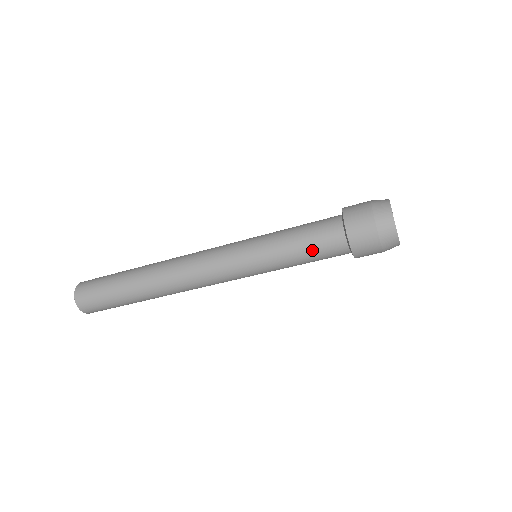
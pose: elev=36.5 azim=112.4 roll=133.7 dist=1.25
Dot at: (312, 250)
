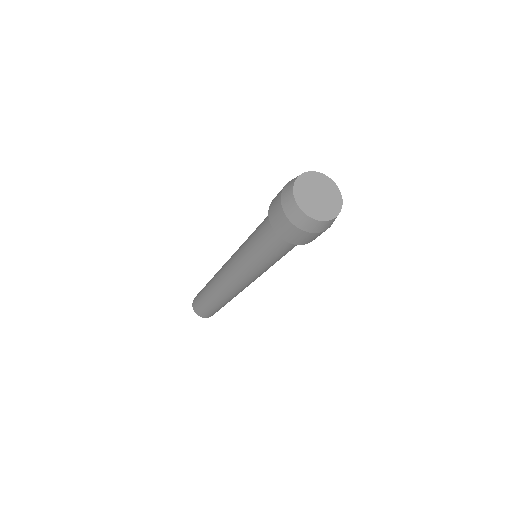
Dot at: (262, 239)
